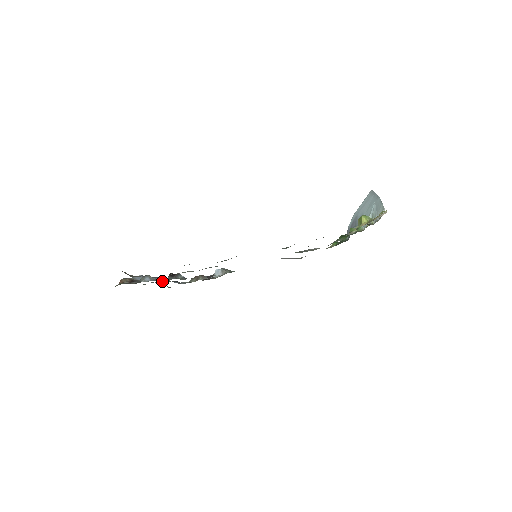
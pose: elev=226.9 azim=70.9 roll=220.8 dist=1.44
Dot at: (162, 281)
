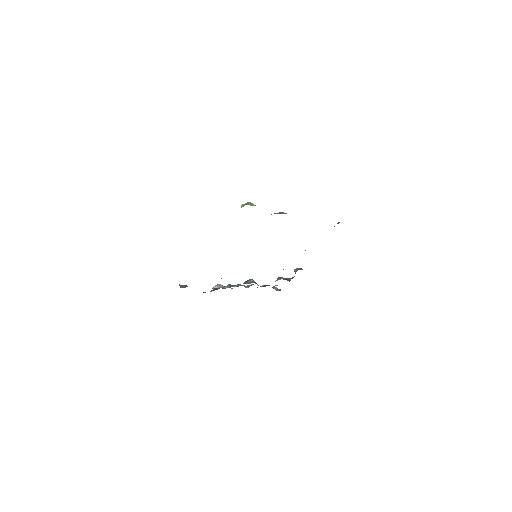
Dot at: occluded
